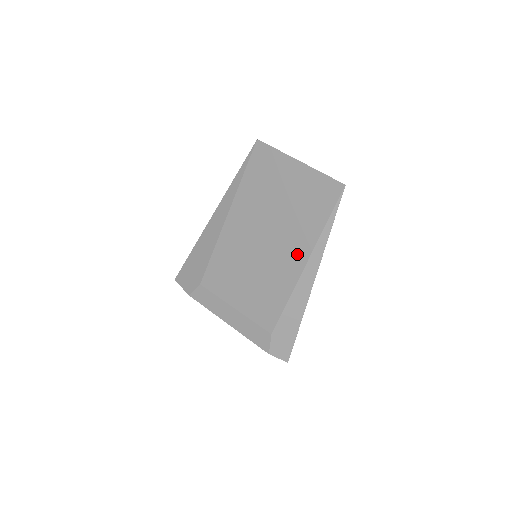
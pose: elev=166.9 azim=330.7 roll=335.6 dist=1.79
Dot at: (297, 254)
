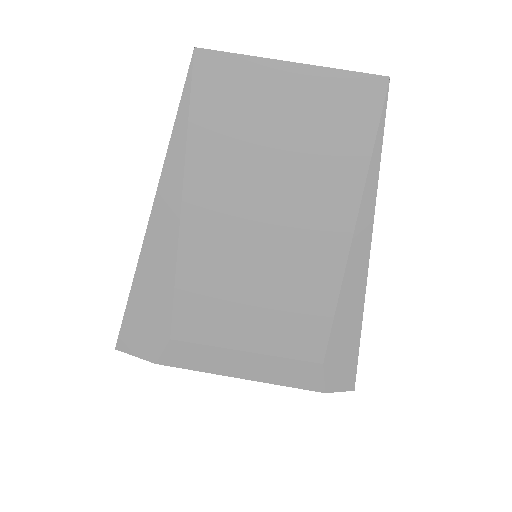
Dot at: (328, 226)
